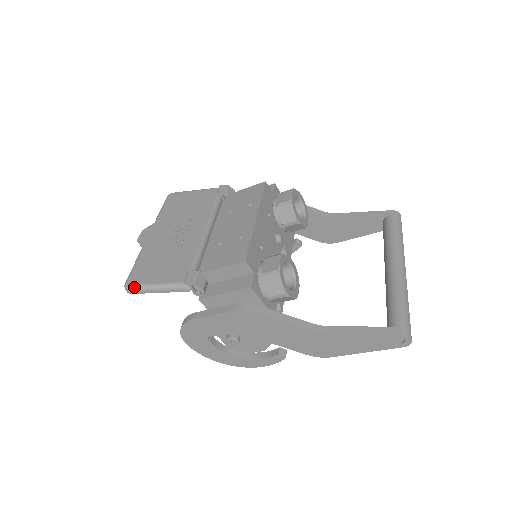
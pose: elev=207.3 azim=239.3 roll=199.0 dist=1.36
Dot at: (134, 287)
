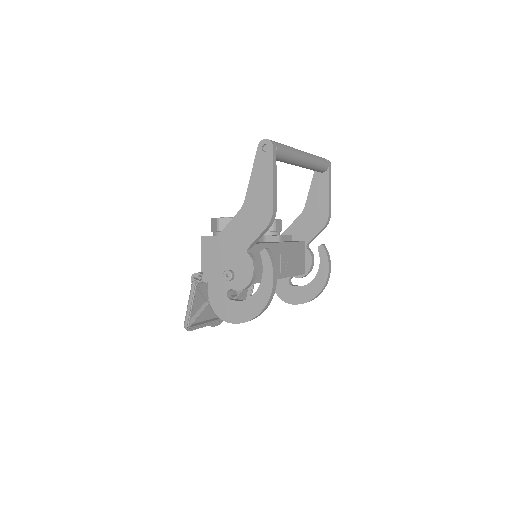
Dot at: (185, 320)
